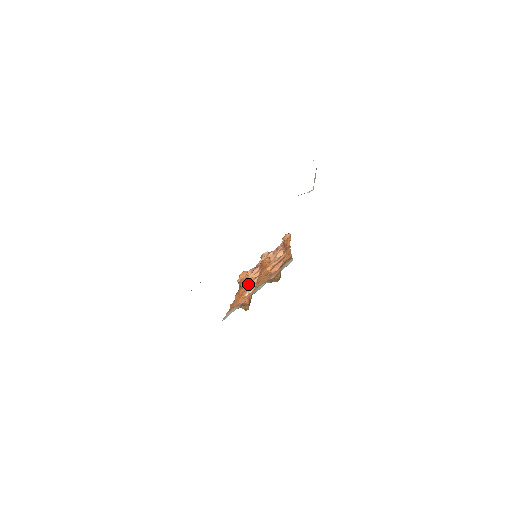
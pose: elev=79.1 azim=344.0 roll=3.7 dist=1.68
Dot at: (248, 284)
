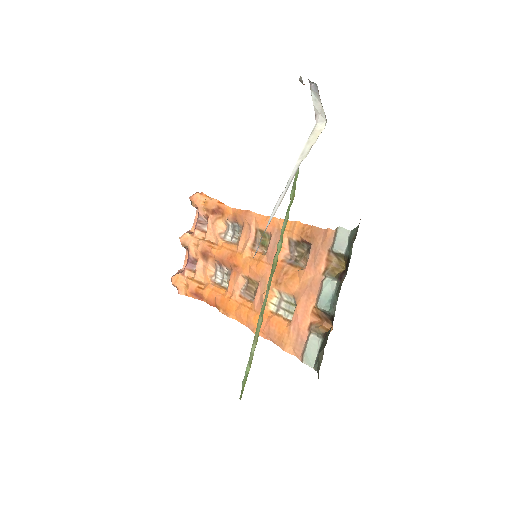
Dot at: (229, 291)
